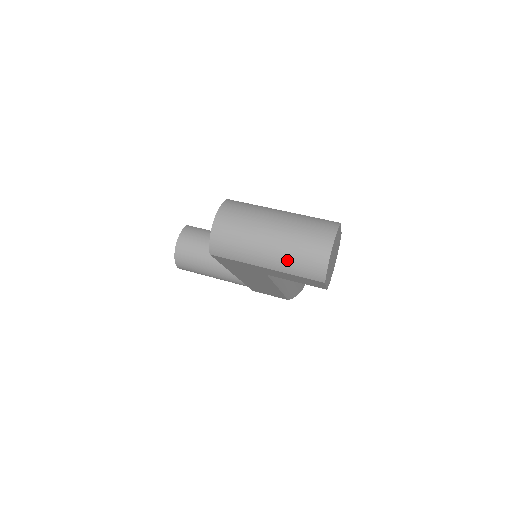
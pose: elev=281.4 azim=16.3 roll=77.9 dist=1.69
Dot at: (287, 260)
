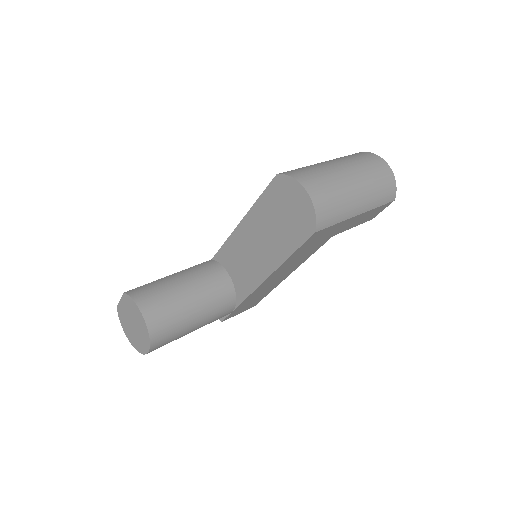
Dot at: (373, 193)
